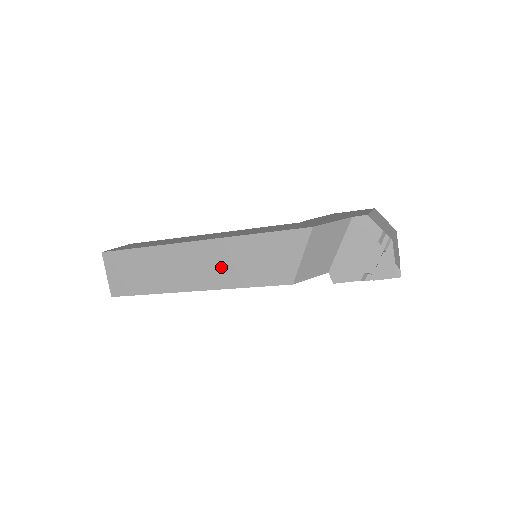
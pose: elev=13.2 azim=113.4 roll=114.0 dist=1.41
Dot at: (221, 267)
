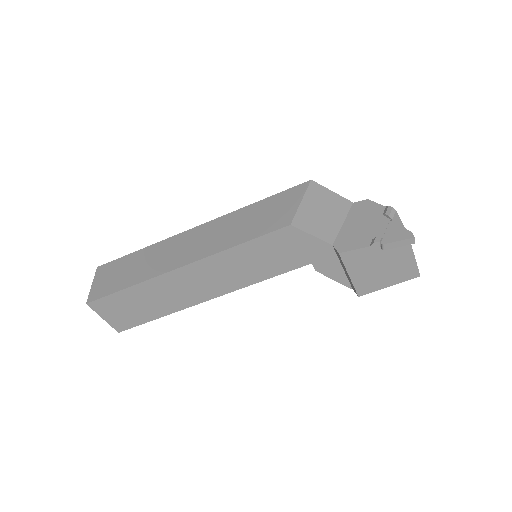
Dot at: (217, 237)
